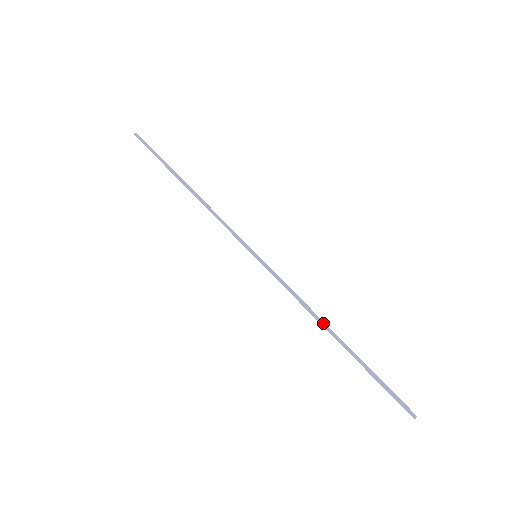
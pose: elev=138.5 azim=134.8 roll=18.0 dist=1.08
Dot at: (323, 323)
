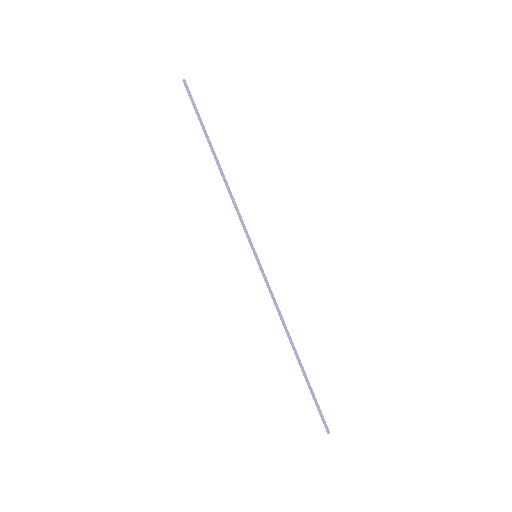
Dot at: (290, 336)
